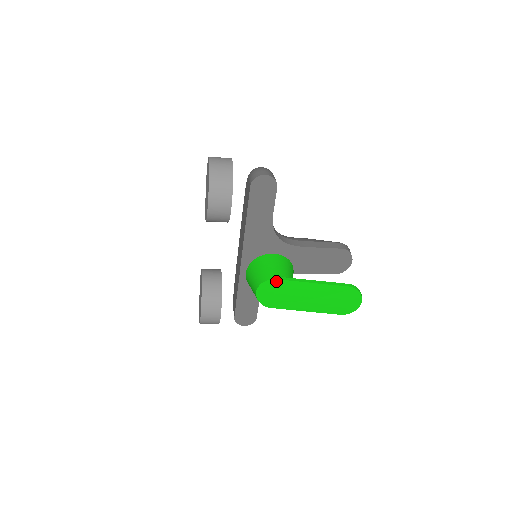
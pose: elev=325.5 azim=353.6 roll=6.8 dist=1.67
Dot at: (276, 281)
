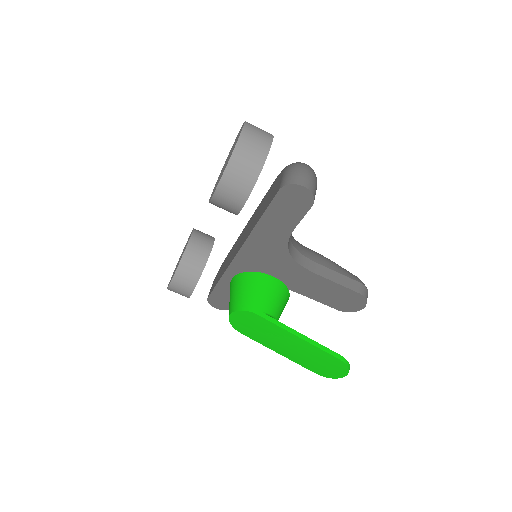
Dot at: (258, 316)
